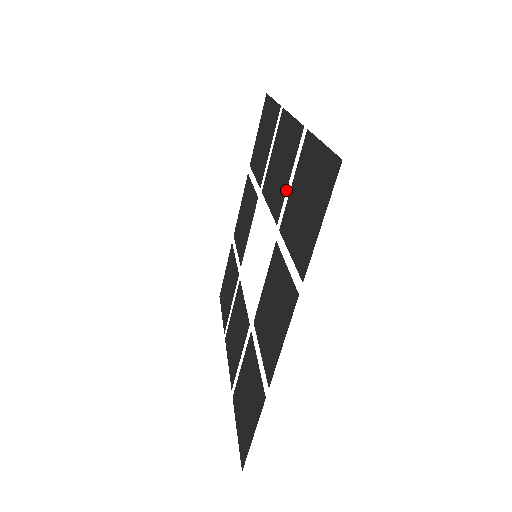
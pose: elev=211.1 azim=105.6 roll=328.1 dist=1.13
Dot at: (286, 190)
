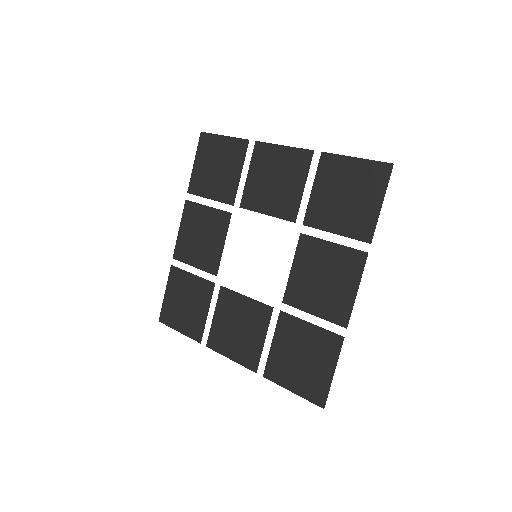
Dot at: (305, 311)
